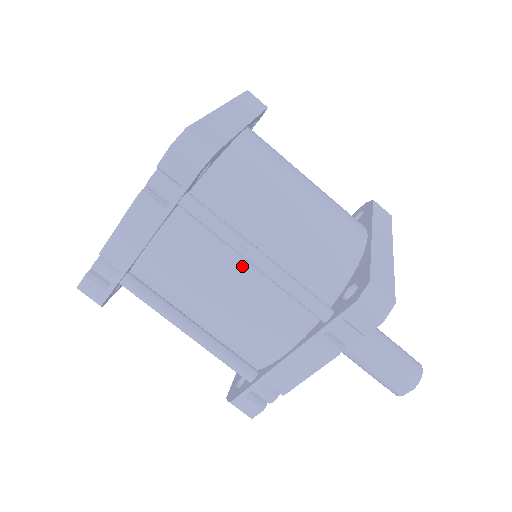
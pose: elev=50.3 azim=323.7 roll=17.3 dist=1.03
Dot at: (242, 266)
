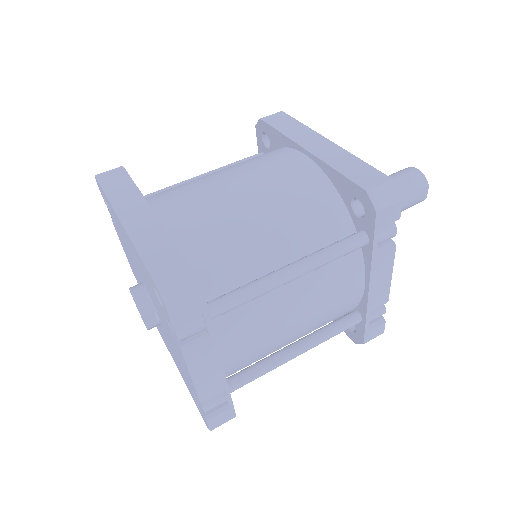
Dot at: (285, 288)
